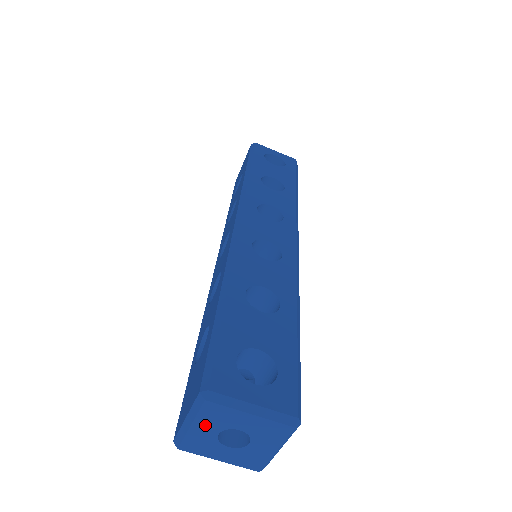
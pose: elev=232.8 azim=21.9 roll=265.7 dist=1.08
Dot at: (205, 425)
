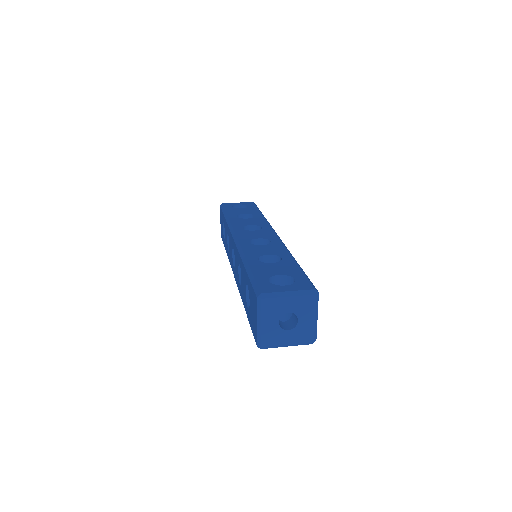
Dot at: (269, 319)
